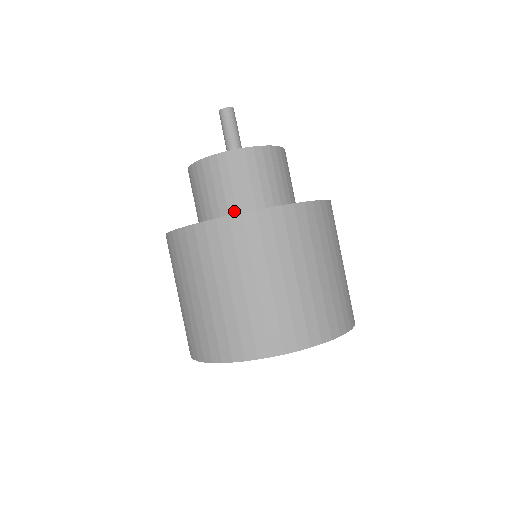
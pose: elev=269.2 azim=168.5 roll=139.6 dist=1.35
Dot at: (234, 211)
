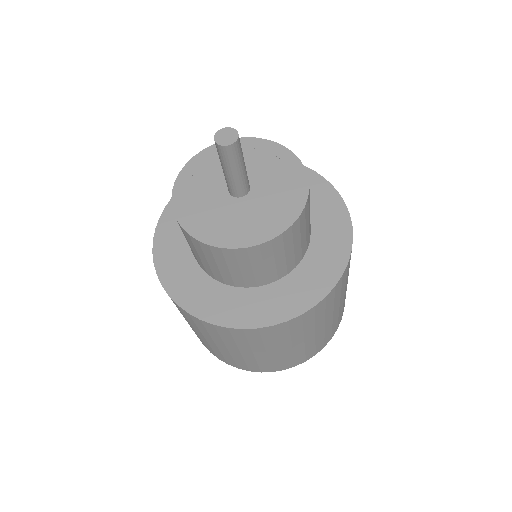
Dot at: (284, 273)
